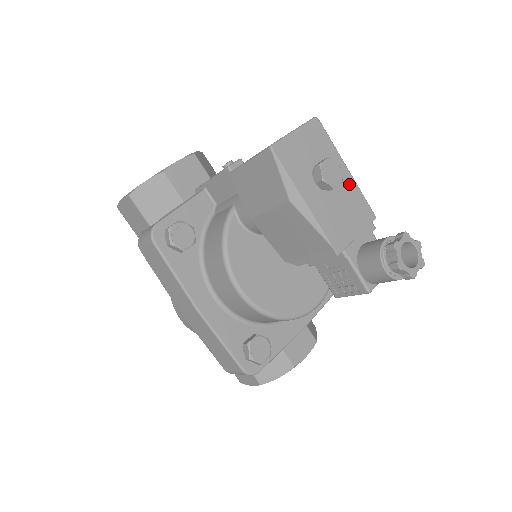
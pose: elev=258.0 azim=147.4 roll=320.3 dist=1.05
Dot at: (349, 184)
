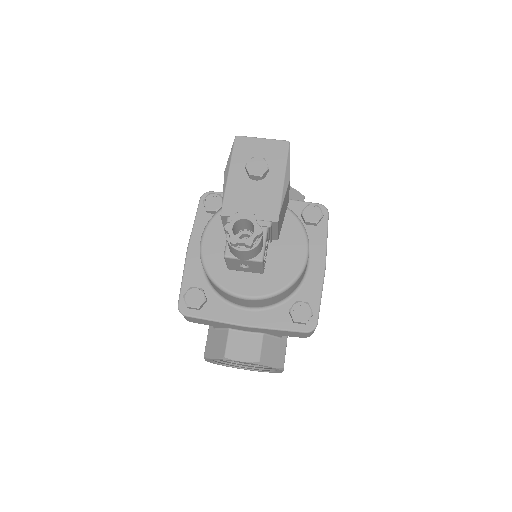
Dot at: (275, 189)
